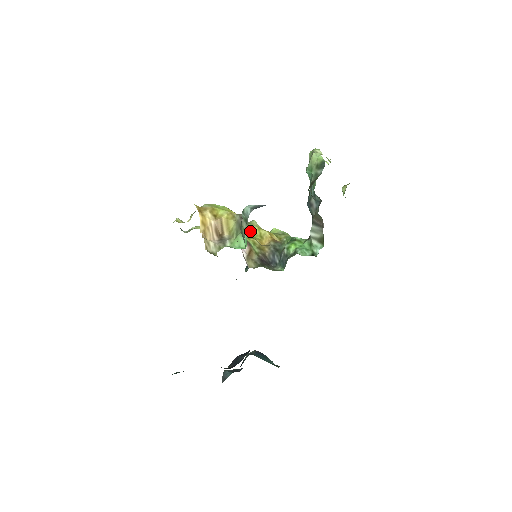
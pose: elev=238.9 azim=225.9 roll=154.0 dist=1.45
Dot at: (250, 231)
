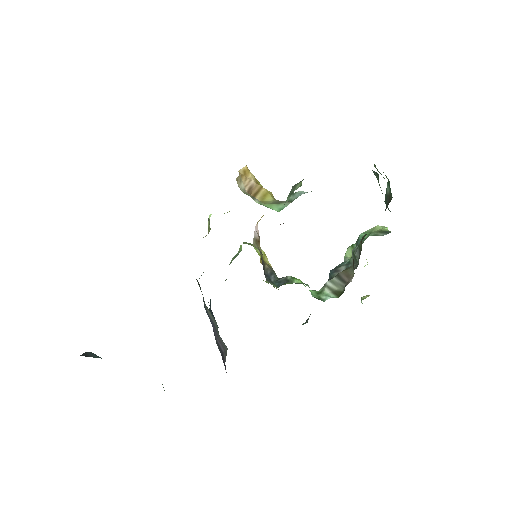
Dot at: occluded
